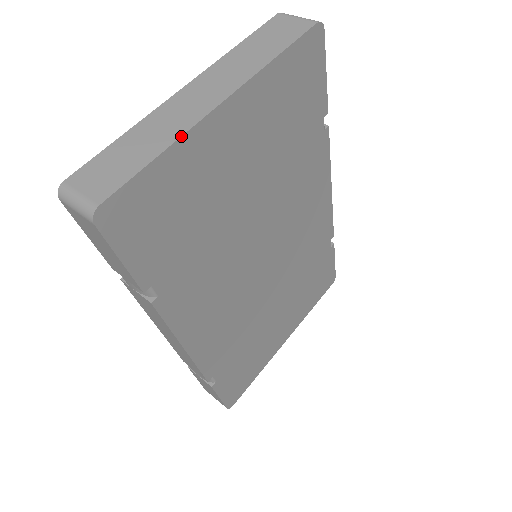
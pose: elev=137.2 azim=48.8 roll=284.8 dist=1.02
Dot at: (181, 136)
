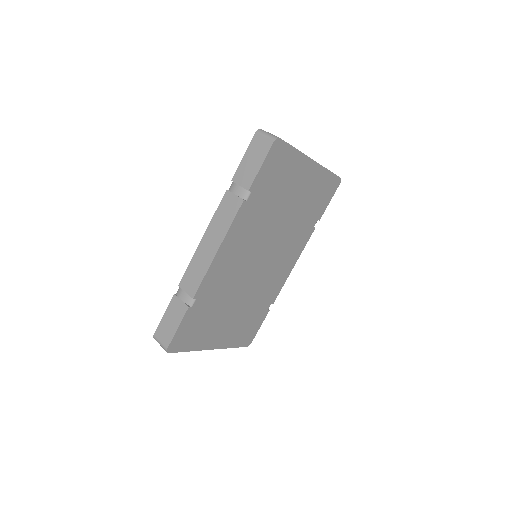
Dot at: (303, 153)
